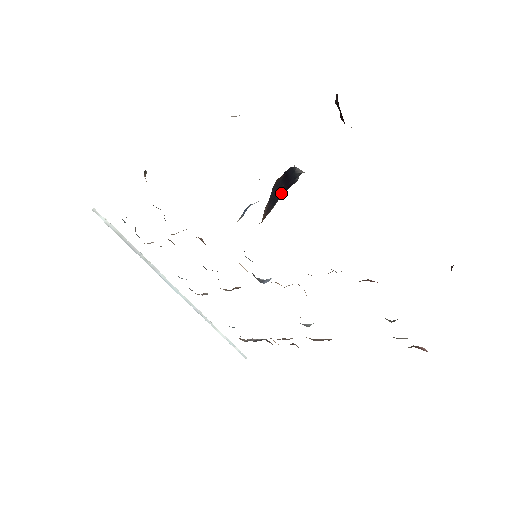
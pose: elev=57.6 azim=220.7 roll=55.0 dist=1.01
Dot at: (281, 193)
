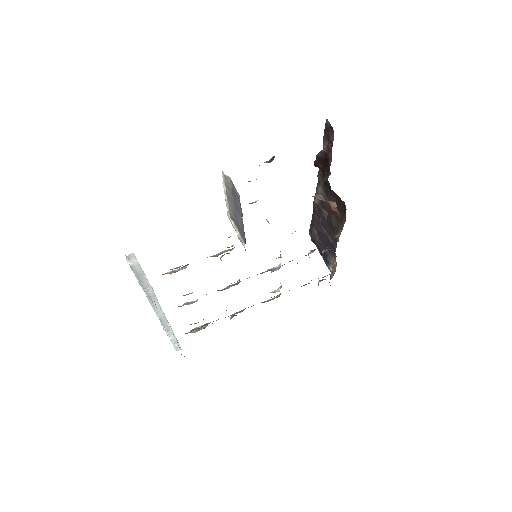
Dot at: occluded
